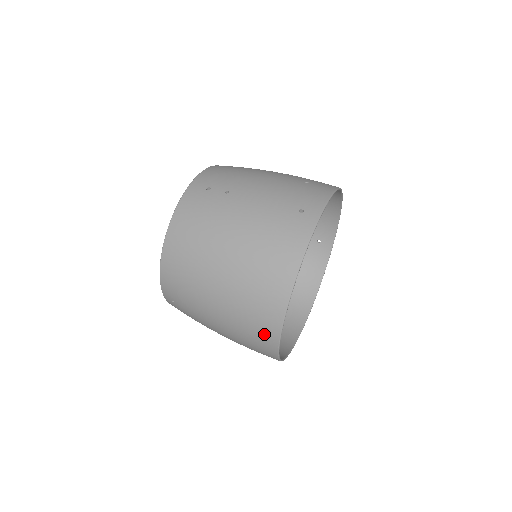
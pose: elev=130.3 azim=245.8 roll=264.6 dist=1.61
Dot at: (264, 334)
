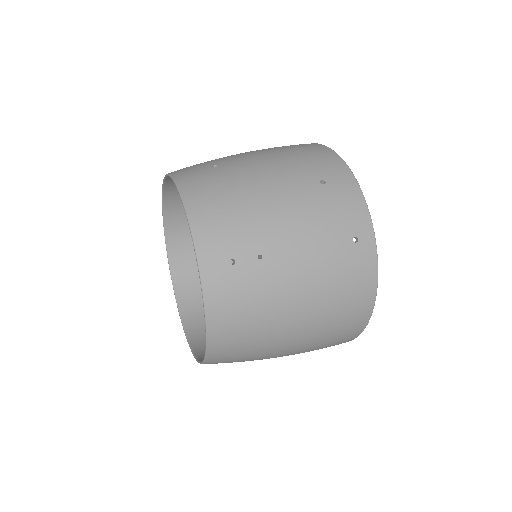
Dot at: occluded
